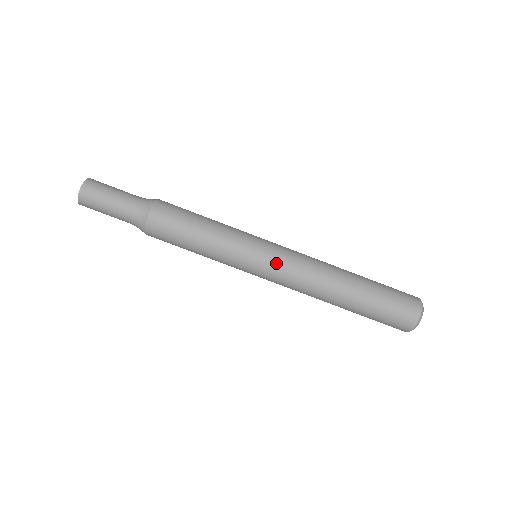
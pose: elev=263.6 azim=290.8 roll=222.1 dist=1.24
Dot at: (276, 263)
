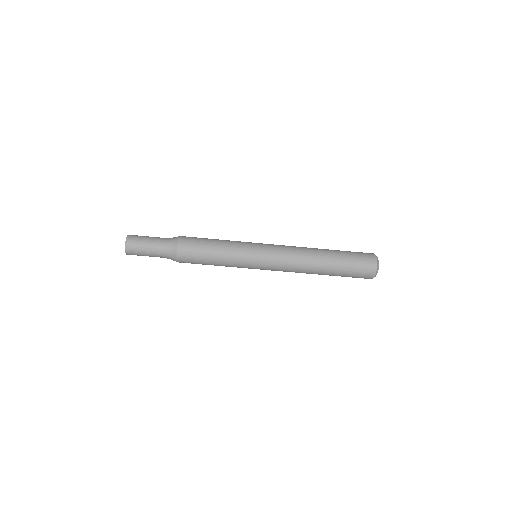
Dot at: (270, 268)
